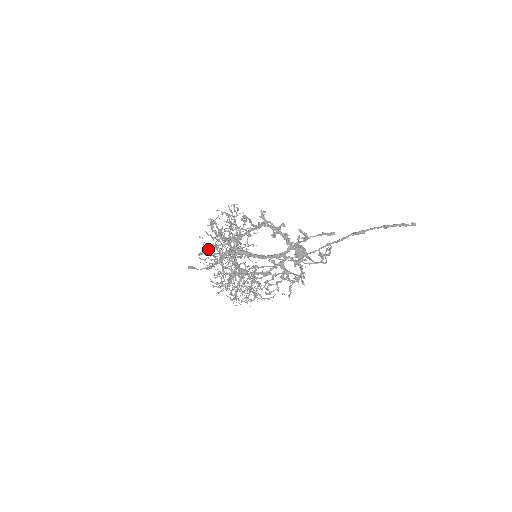
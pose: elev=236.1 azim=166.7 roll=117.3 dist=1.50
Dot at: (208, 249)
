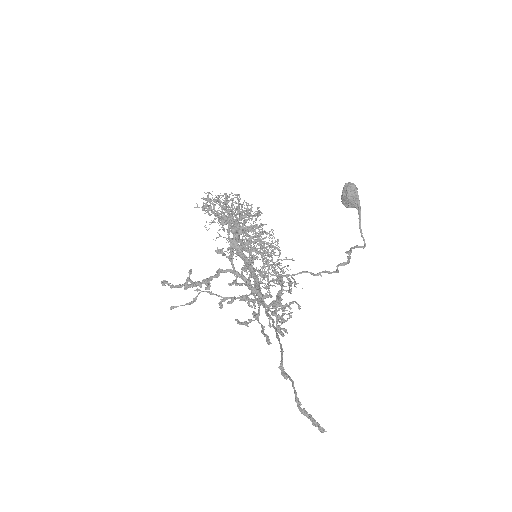
Dot at: (186, 282)
